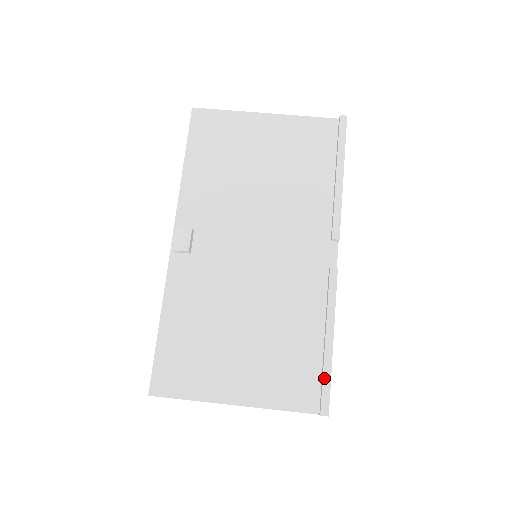
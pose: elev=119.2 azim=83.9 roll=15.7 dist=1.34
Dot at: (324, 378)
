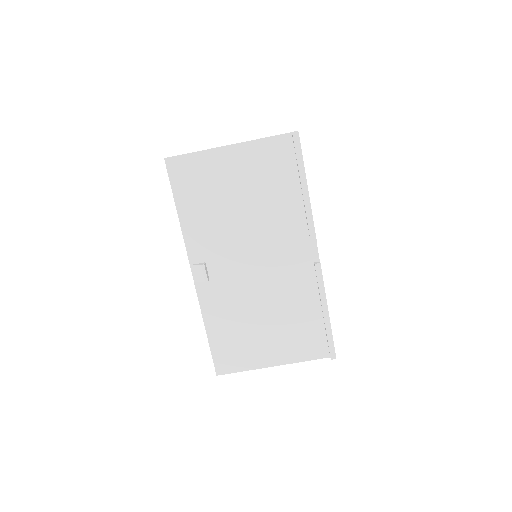
Dot at: (328, 338)
